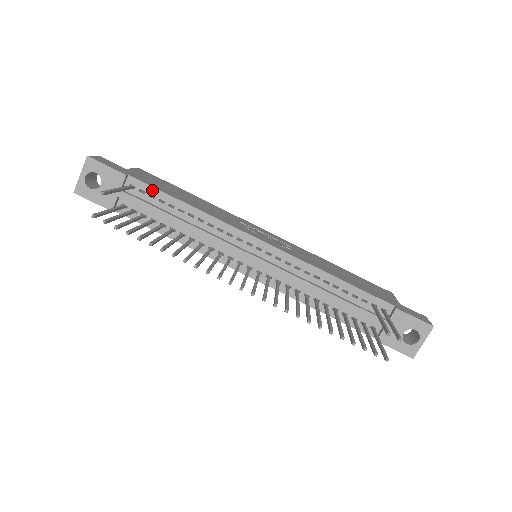
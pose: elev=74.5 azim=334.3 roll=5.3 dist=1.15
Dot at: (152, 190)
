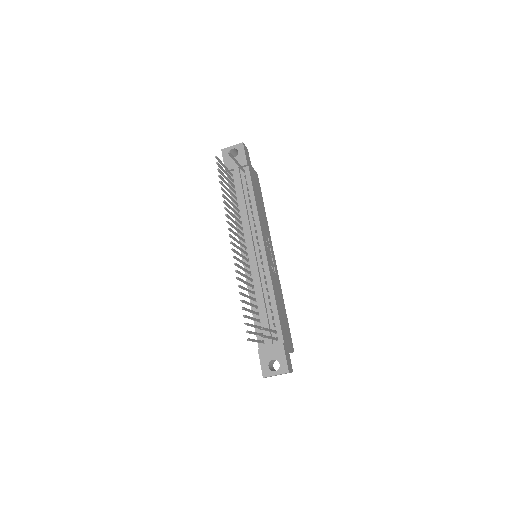
Dot at: (250, 181)
